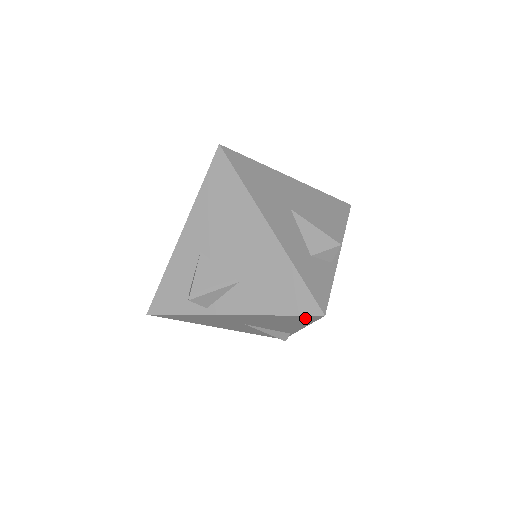
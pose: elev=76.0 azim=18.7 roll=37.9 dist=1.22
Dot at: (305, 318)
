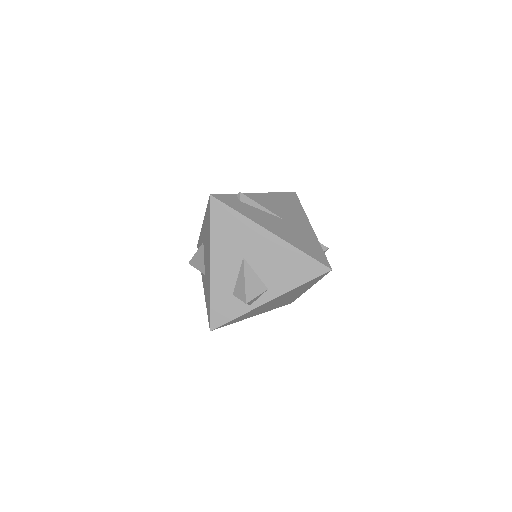
Dot at: occluded
